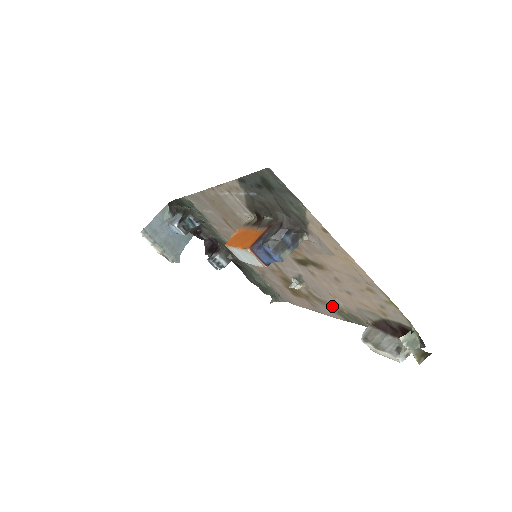
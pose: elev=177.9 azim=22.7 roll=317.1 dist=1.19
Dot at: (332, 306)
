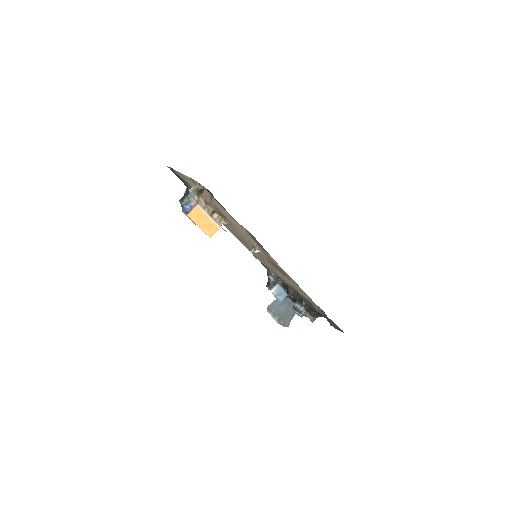
Dot at: (258, 245)
